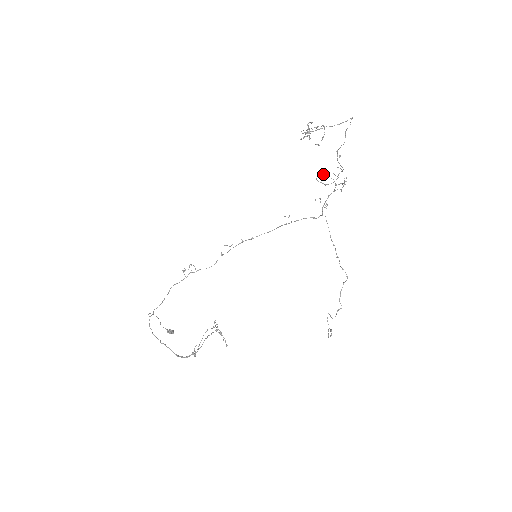
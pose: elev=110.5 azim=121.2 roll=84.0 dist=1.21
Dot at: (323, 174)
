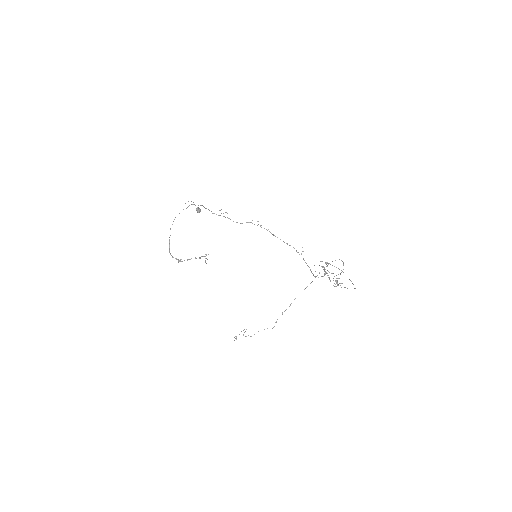
Dot at: occluded
